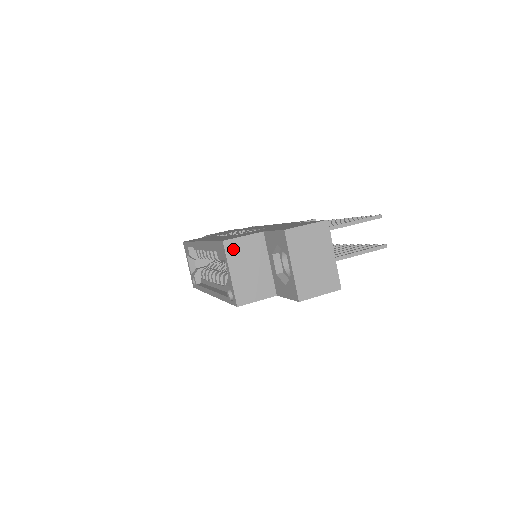
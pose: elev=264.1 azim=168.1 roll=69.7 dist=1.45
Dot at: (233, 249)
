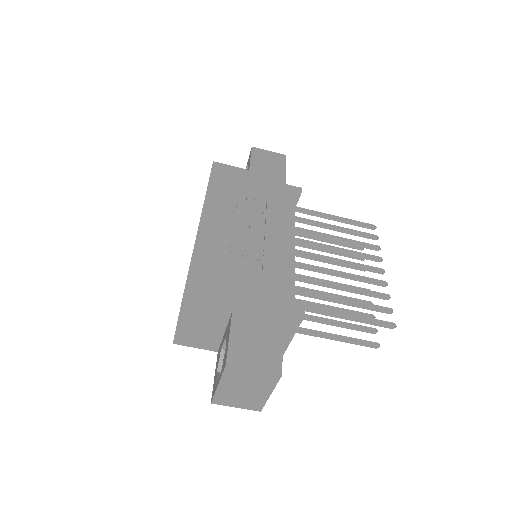
Dot at: (190, 310)
